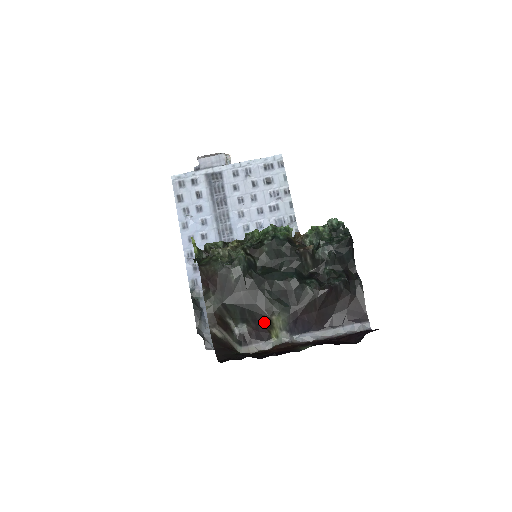
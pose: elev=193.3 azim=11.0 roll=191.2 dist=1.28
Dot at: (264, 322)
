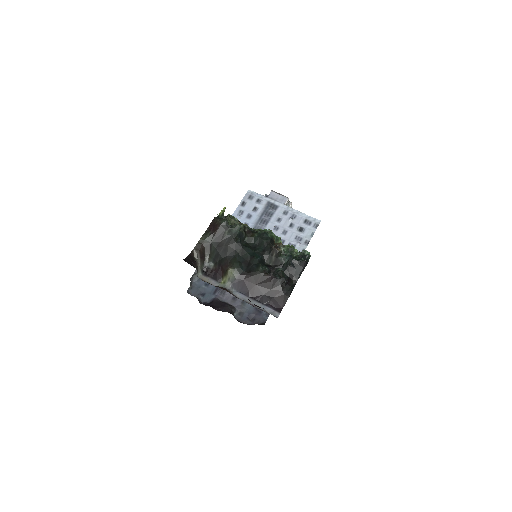
Dot at: (224, 269)
